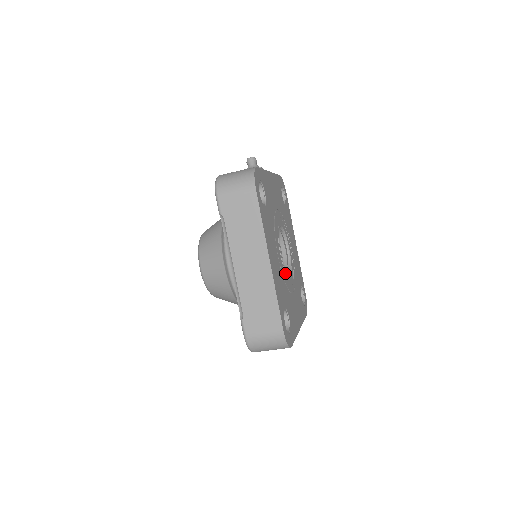
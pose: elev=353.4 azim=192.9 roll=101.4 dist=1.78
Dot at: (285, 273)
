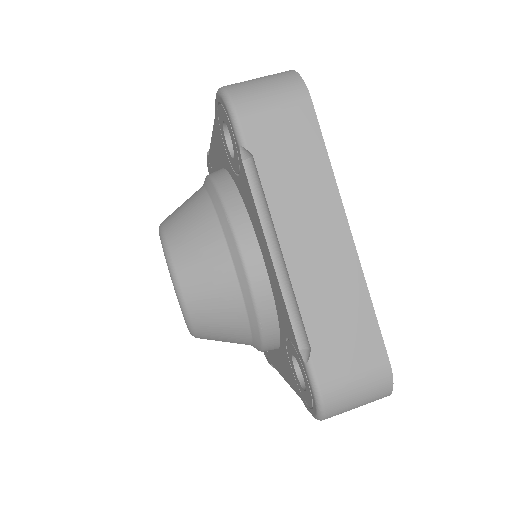
Dot at: occluded
